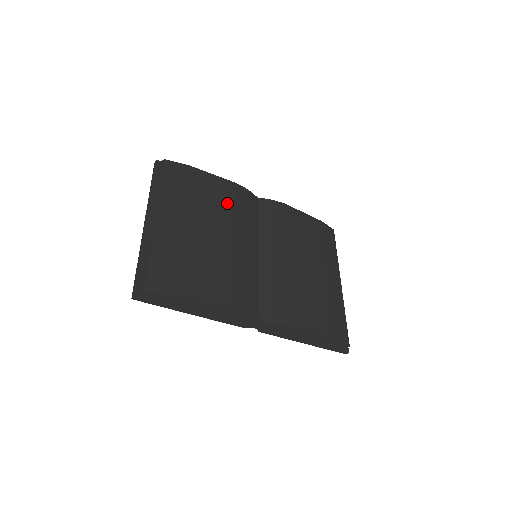
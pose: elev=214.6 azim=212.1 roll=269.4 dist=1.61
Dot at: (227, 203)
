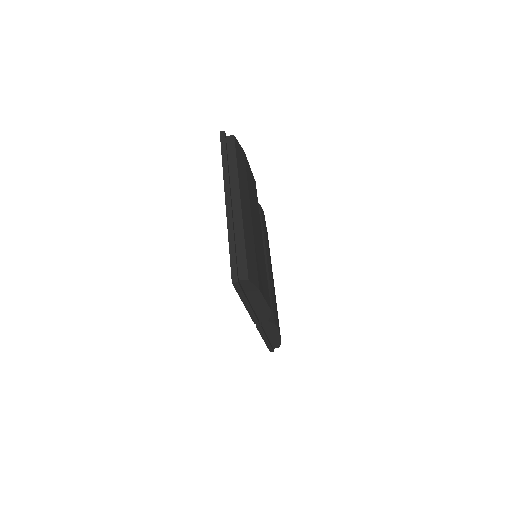
Dot at: occluded
